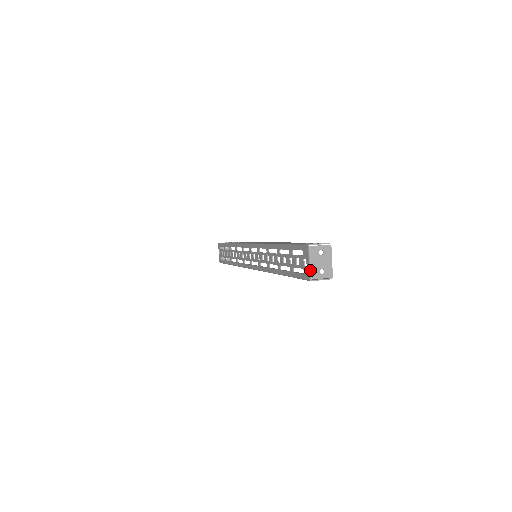
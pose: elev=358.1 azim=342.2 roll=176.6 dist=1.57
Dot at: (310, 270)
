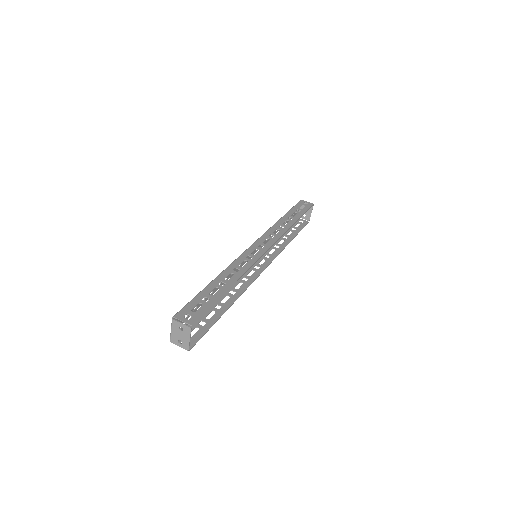
Dot at: (170, 335)
